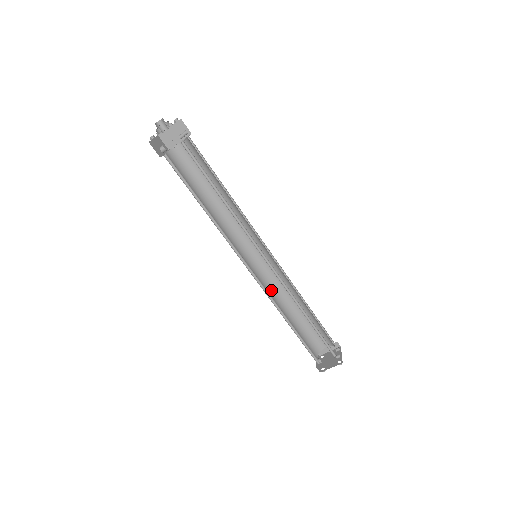
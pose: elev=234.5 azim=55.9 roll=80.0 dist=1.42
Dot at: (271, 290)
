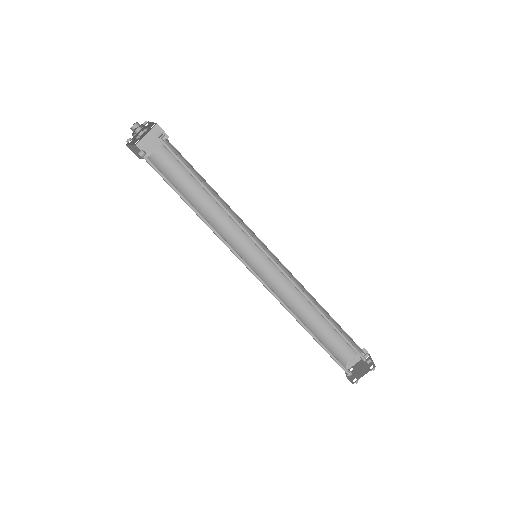
Dot at: (279, 296)
